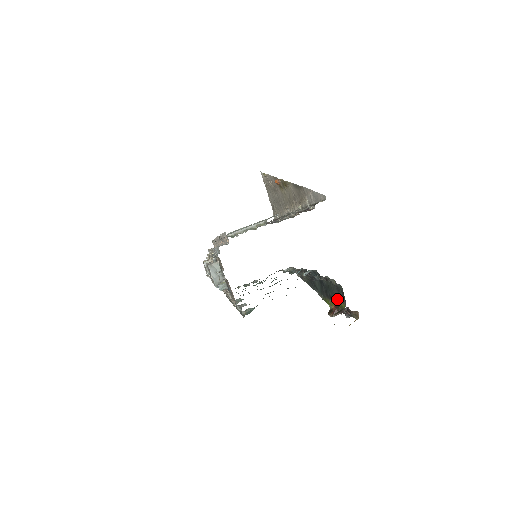
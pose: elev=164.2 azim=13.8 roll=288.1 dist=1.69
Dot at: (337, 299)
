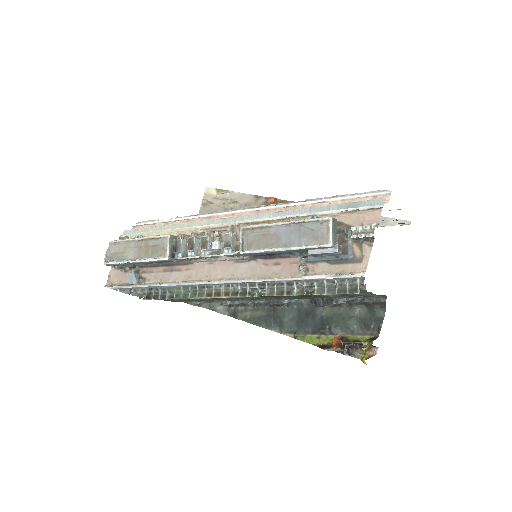
Dot at: (346, 332)
